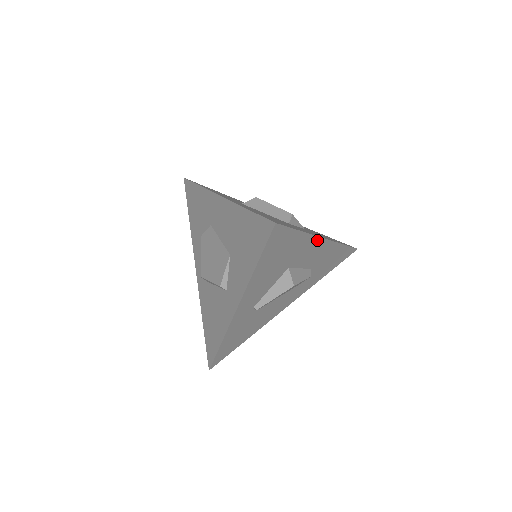
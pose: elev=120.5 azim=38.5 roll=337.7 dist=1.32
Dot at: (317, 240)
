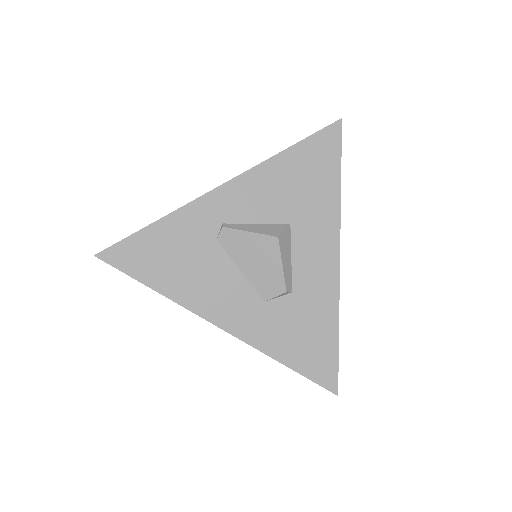
Dot at: (335, 238)
